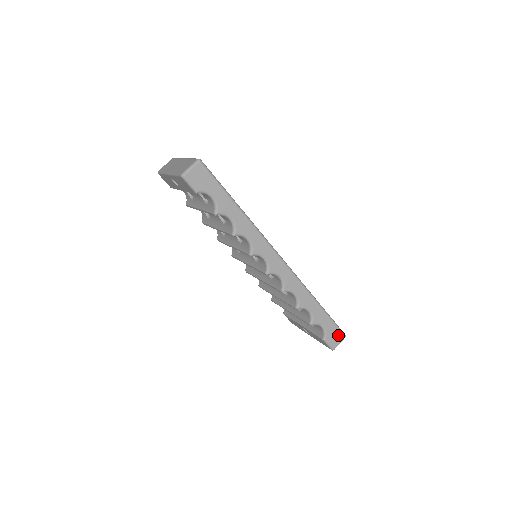
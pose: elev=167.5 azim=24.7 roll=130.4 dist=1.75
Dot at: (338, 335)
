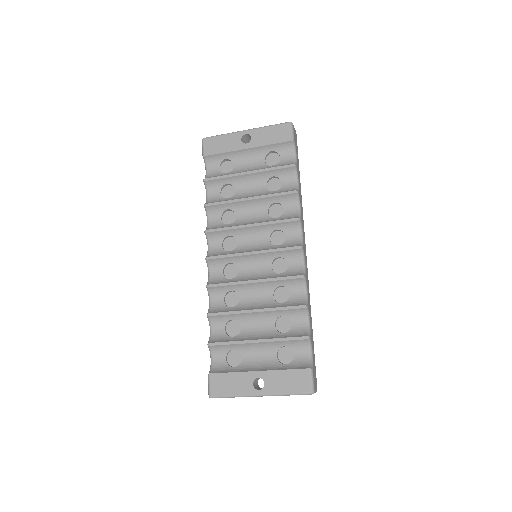
Dot at: (316, 380)
